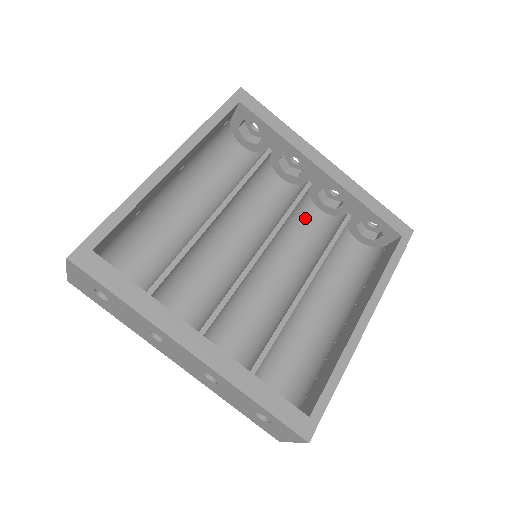
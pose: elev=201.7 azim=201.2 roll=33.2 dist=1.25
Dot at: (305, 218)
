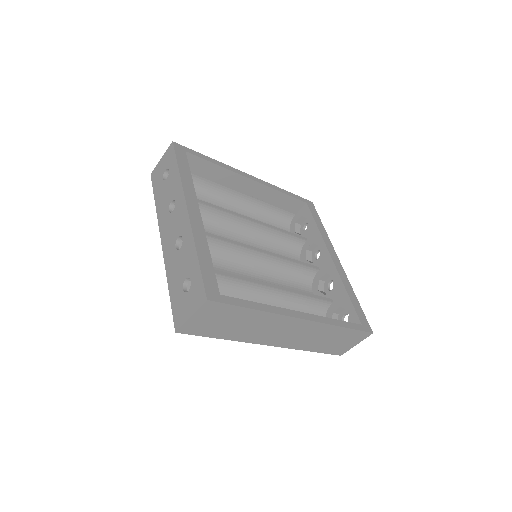
Dot at: (301, 287)
